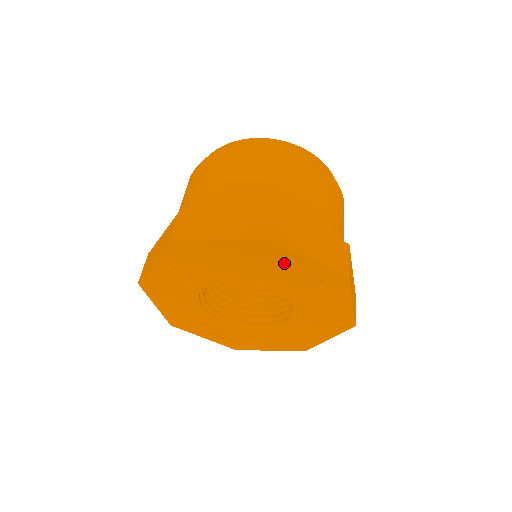
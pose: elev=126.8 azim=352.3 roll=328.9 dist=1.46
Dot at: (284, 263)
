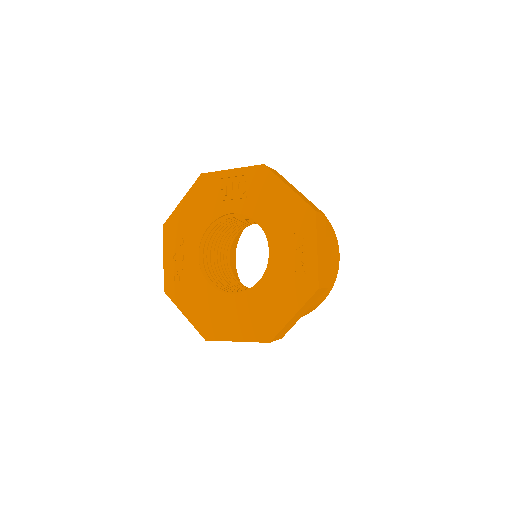
Dot at: (300, 239)
